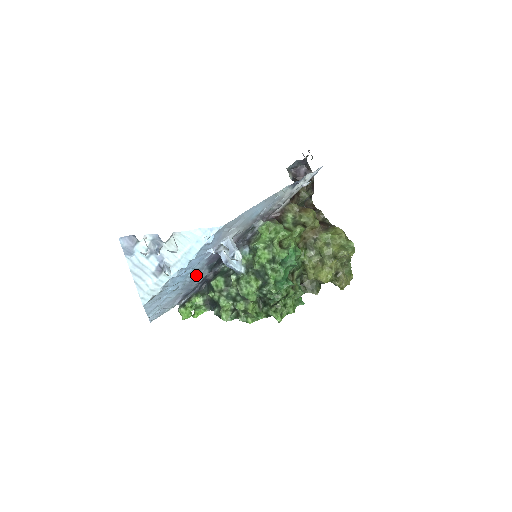
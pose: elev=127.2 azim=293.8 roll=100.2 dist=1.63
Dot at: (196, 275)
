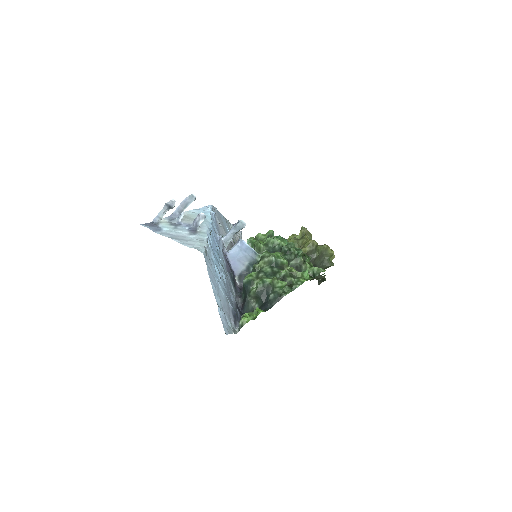
Dot at: (226, 279)
